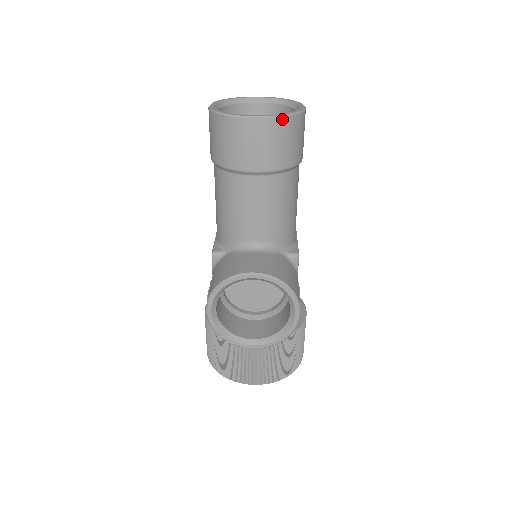
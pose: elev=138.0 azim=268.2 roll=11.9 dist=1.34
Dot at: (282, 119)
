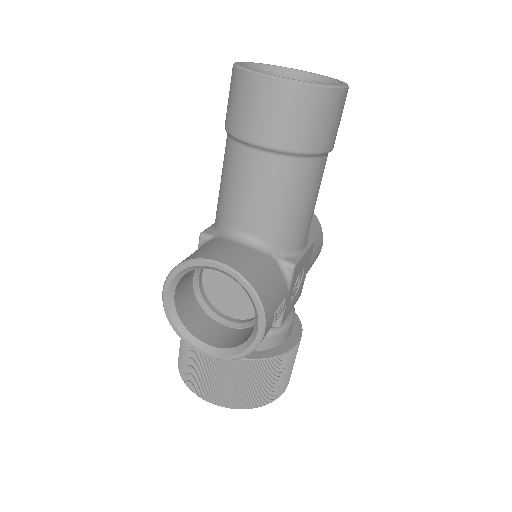
Dot at: (304, 87)
